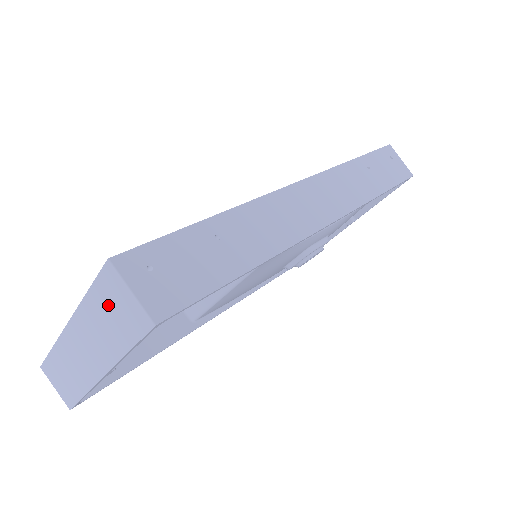
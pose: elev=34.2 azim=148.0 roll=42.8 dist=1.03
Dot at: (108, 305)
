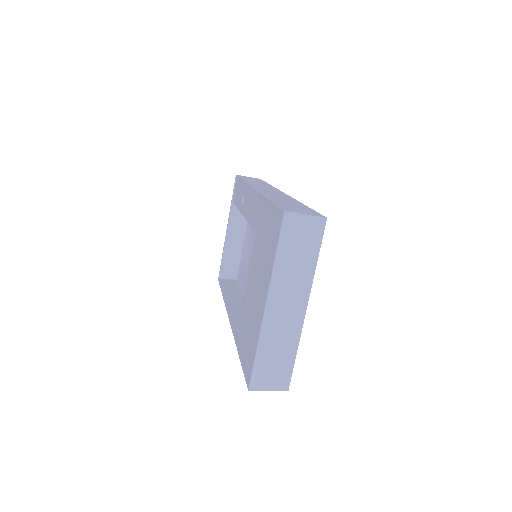
Dot at: (294, 244)
